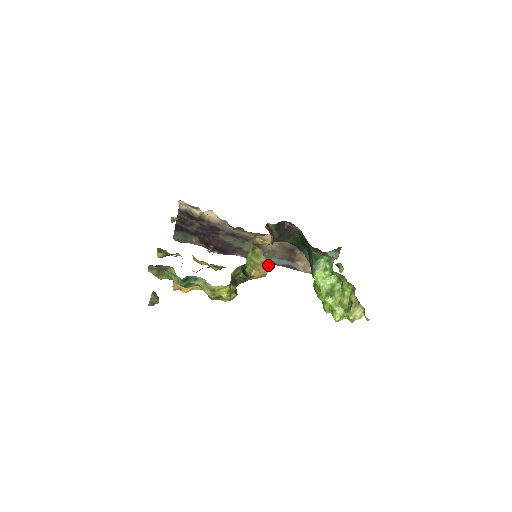
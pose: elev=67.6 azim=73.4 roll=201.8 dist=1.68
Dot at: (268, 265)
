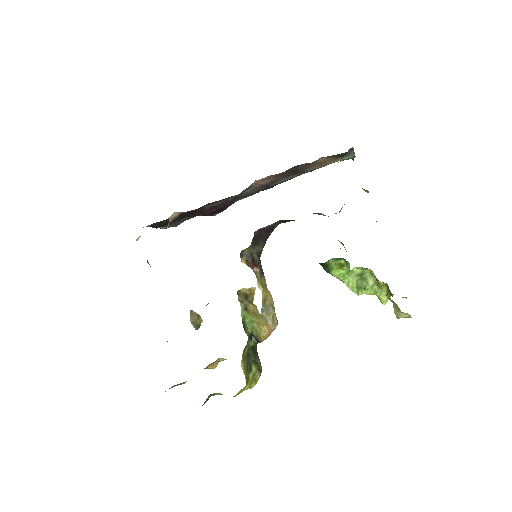
Dot at: (272, 320)
